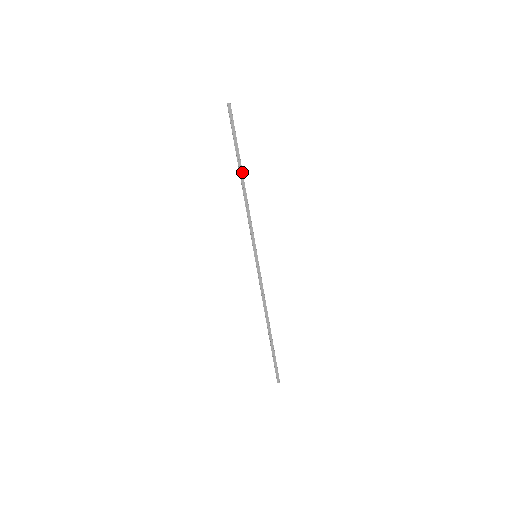
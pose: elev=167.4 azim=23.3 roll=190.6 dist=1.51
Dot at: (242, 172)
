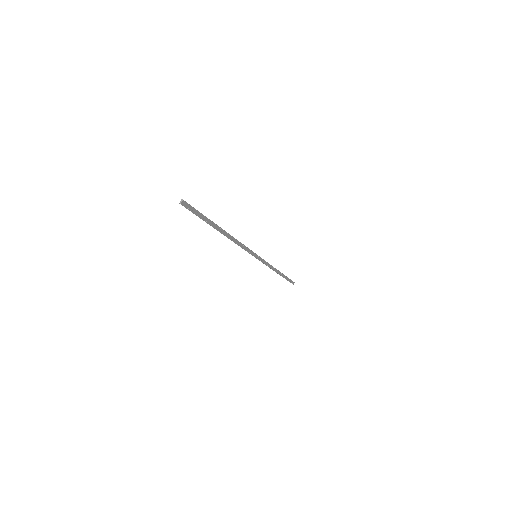
Dot at: (222, 229)
